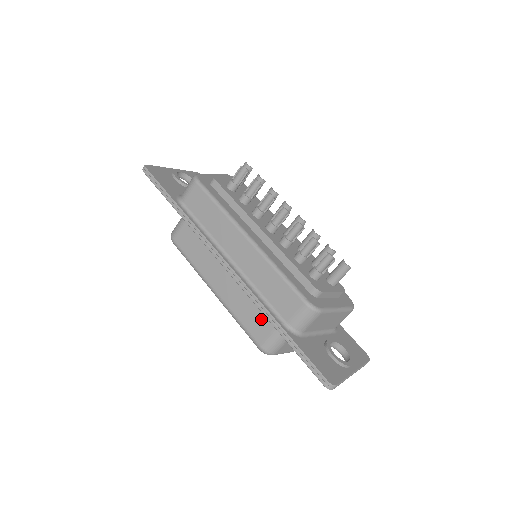
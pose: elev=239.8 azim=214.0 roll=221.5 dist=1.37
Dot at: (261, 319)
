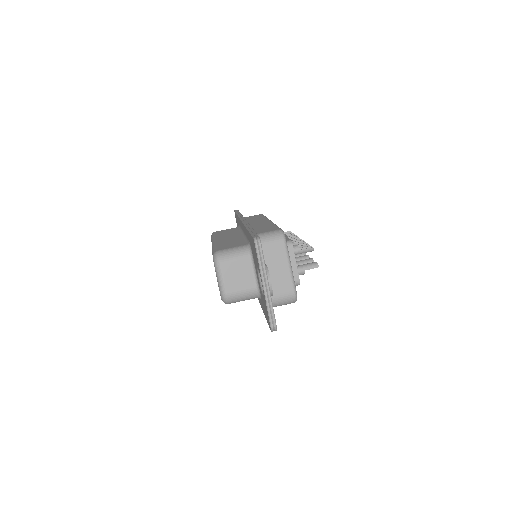
Dot at: (235, 244)
